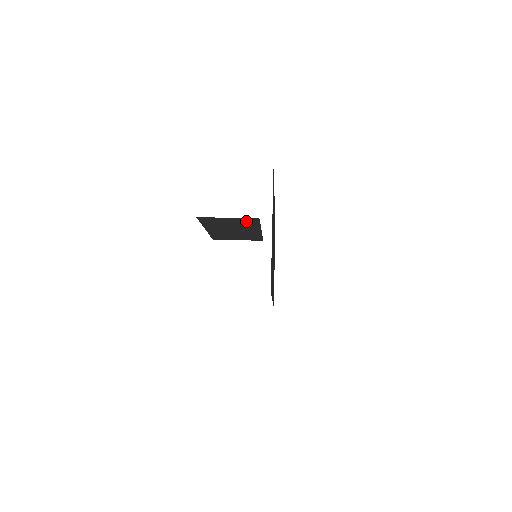
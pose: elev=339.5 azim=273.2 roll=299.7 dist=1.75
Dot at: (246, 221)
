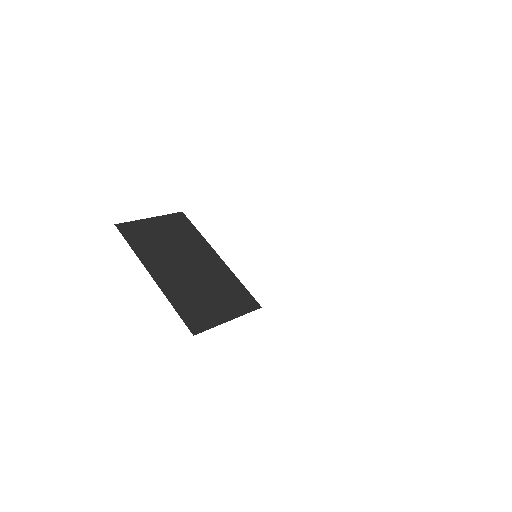
Dot at: occluded
